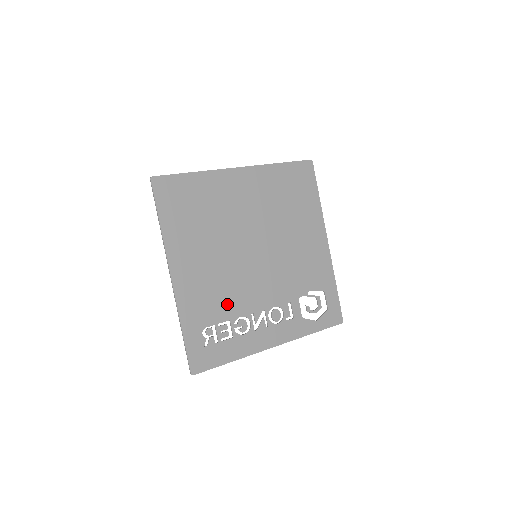
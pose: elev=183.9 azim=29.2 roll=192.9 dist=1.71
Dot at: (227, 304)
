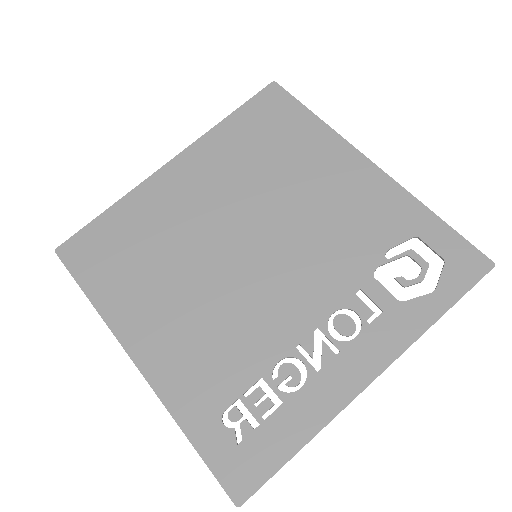
Dot at: (243, 354)
